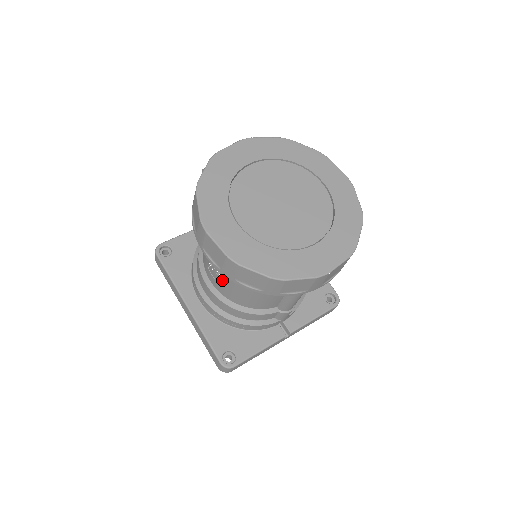
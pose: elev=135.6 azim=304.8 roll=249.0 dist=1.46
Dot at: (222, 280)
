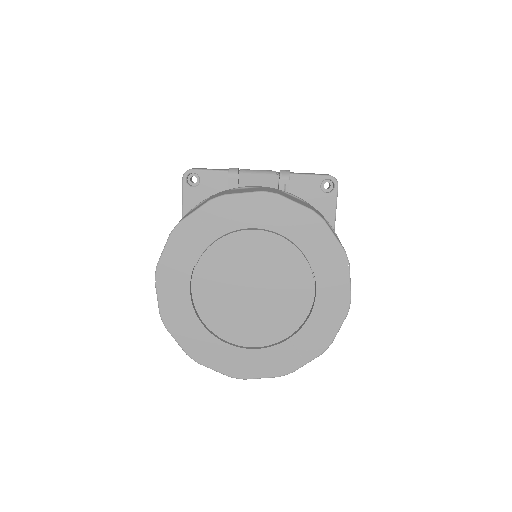
Dot at: occluded
